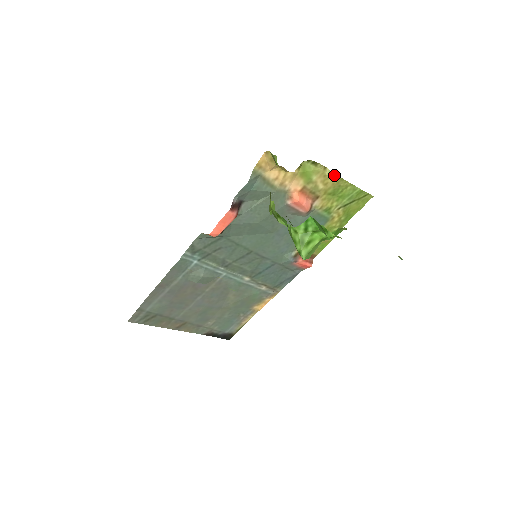
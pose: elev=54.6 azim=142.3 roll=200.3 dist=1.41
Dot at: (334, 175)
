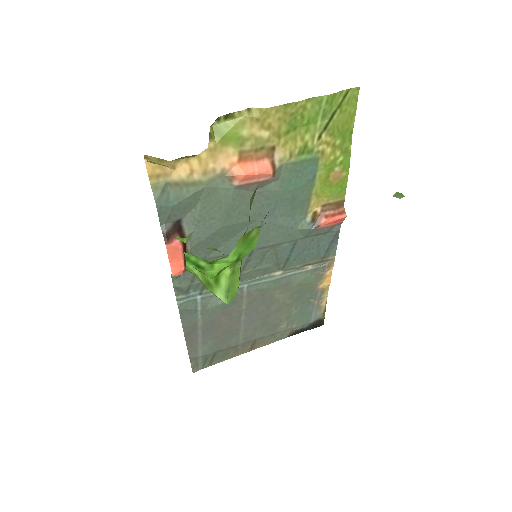
Dot at: (269, 109)
